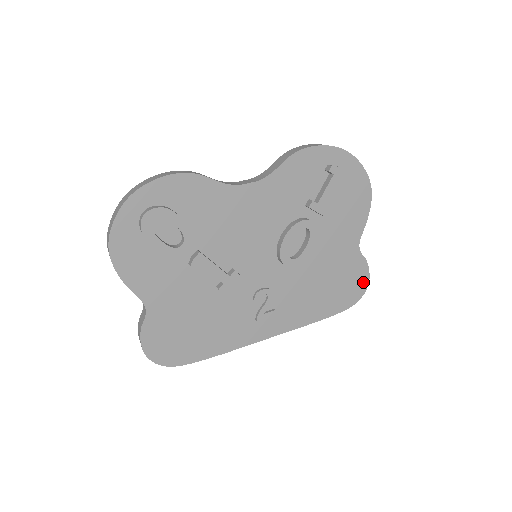
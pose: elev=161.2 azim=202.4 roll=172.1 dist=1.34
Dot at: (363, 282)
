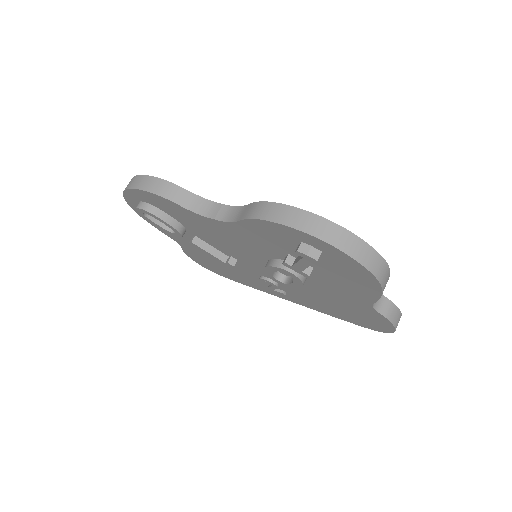
Dot at: (387, 327)
